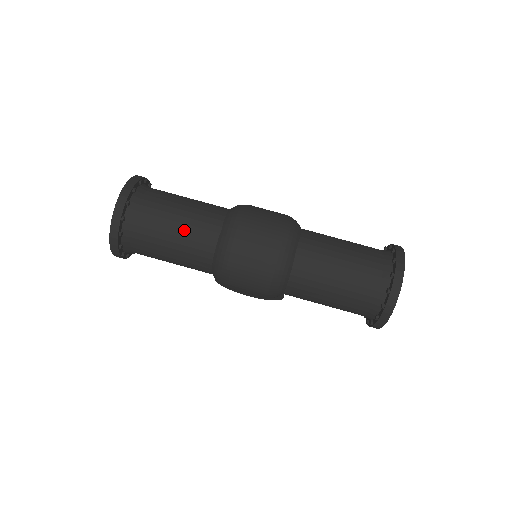
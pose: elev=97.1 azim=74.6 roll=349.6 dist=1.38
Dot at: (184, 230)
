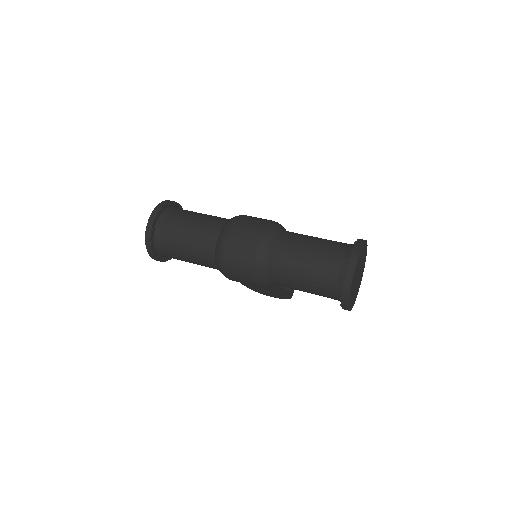
Dot at: (194, 236)
